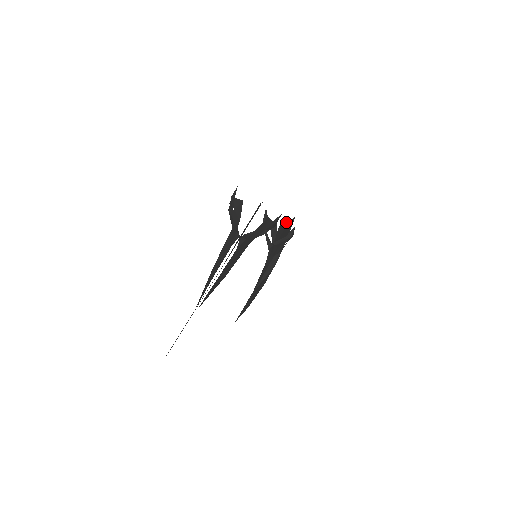
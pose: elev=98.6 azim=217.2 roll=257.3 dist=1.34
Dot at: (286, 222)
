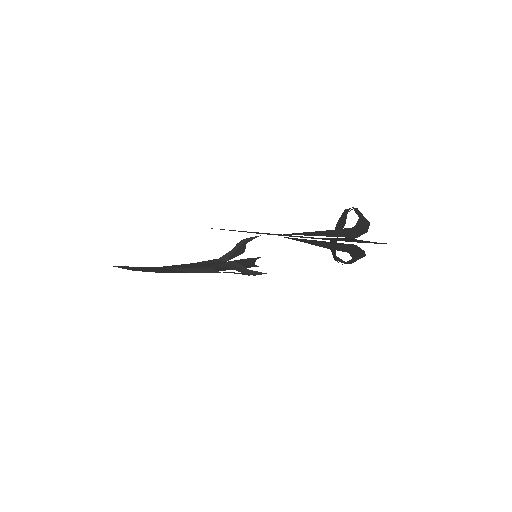
Dot at: (255, 261)
